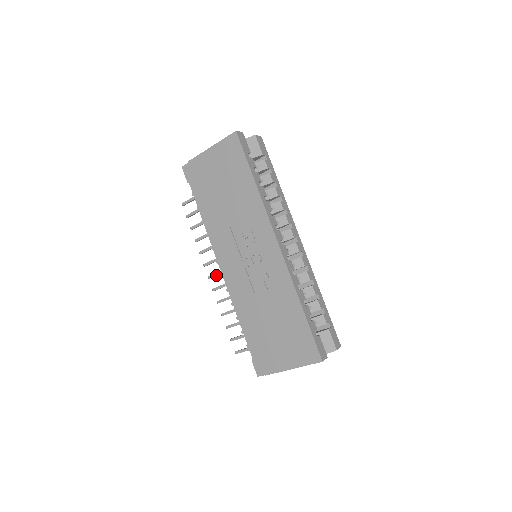
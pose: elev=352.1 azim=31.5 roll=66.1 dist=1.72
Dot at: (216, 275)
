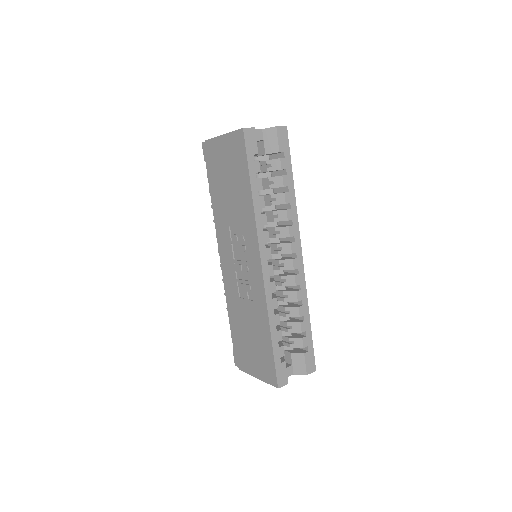
Dot at: occluded
